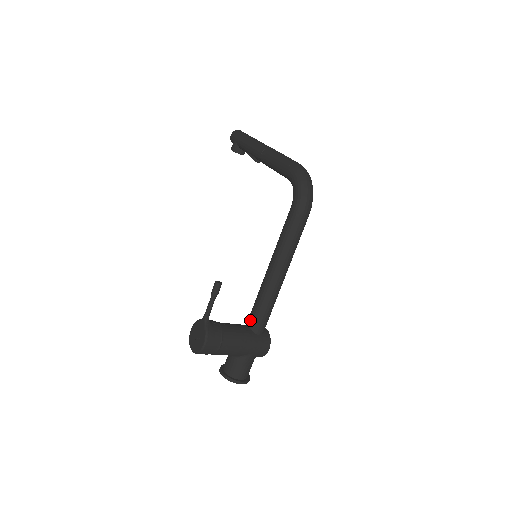
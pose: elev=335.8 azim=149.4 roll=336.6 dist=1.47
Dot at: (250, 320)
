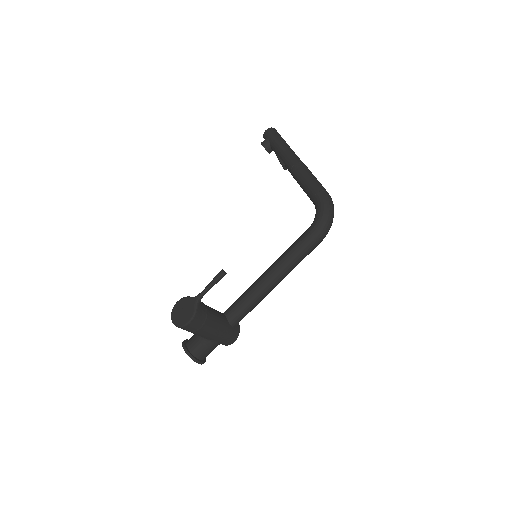
Dot at: (230, 311)
